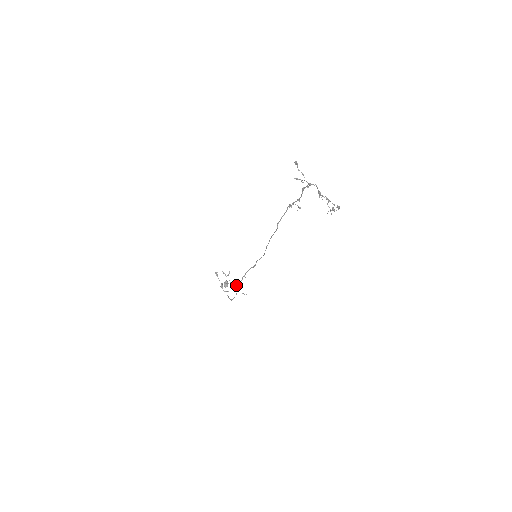
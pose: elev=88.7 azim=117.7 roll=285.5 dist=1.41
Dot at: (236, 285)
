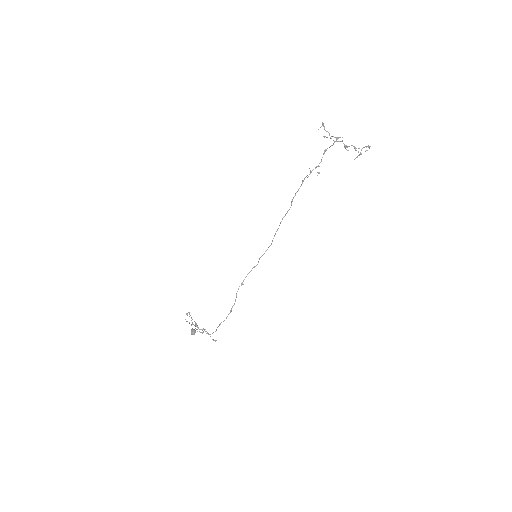
Dot at: (203, 332)
